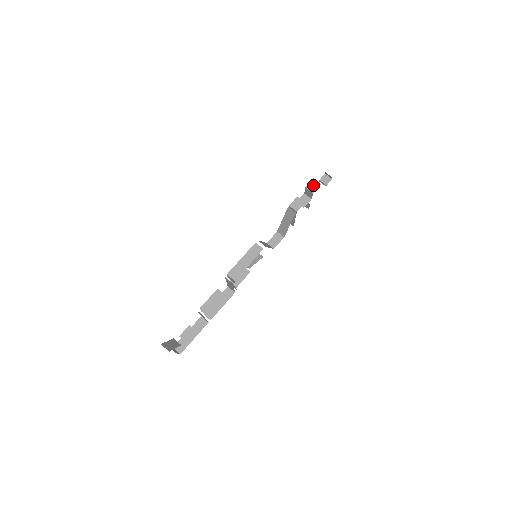
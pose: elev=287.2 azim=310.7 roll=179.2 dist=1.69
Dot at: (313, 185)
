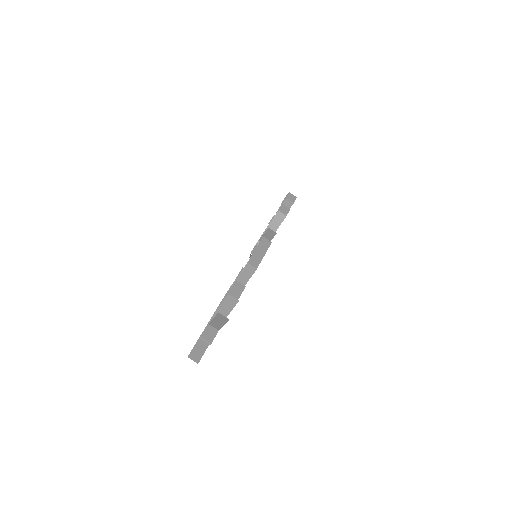
Dot at: (291, 197)
